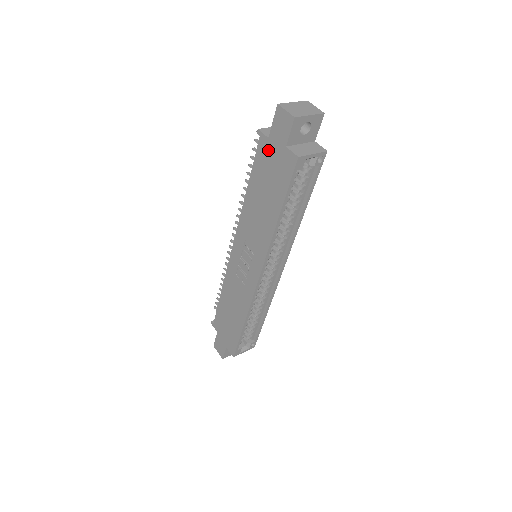
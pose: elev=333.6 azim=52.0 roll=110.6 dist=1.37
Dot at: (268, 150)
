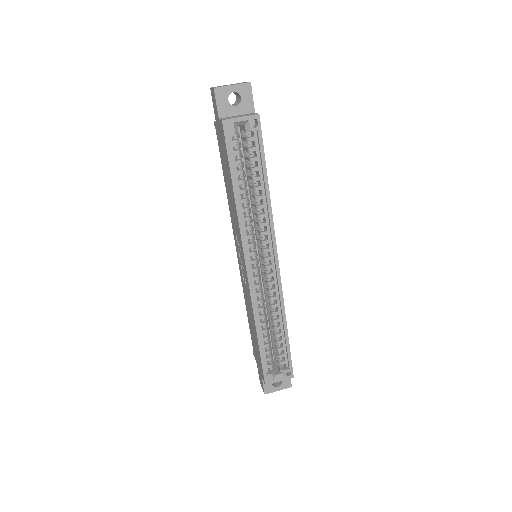
Dot at: (218, 133)
